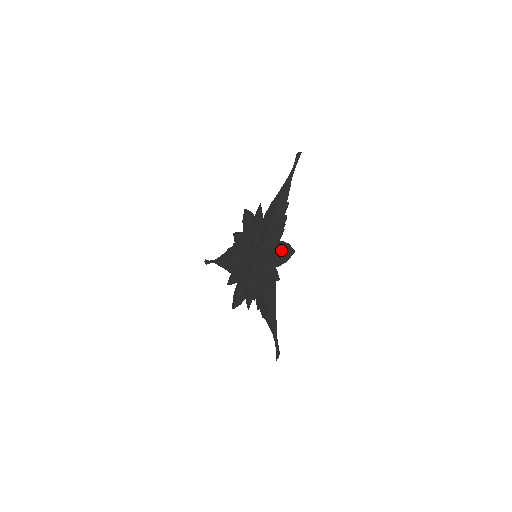
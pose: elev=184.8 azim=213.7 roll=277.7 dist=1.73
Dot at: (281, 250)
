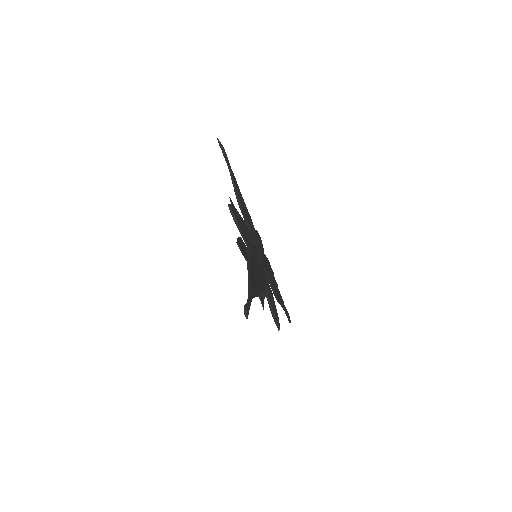
Dot at: occluded
